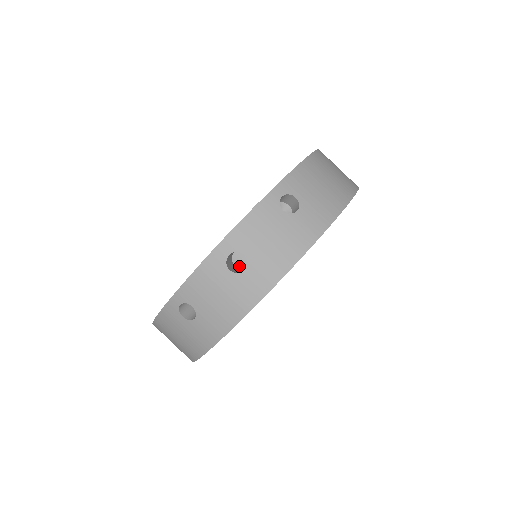
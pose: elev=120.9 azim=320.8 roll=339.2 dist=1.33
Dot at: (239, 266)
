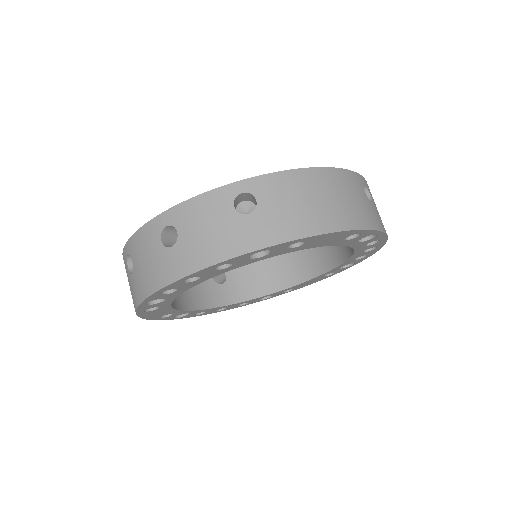
Dot at: (268, 266)
